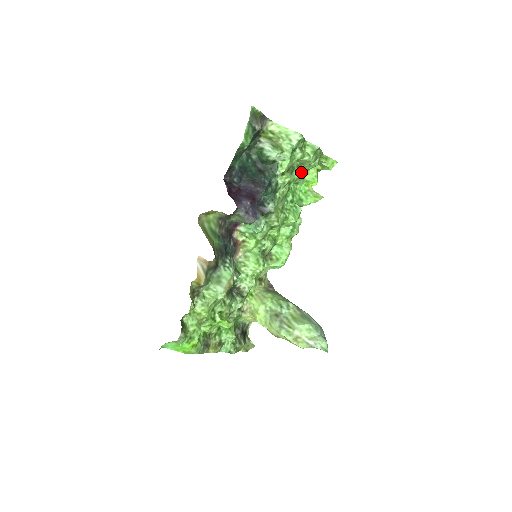
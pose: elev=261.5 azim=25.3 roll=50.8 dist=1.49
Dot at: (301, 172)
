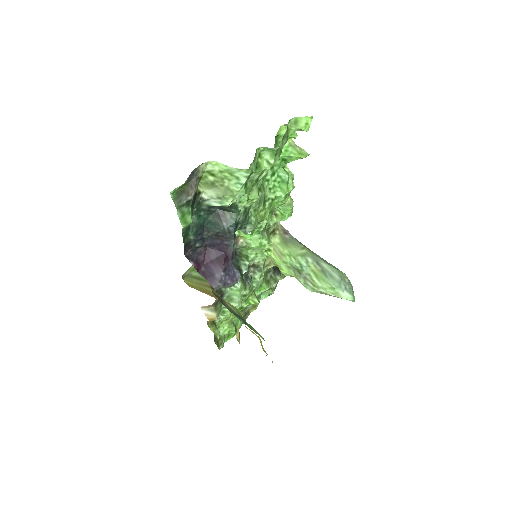
Dot at: occluded
